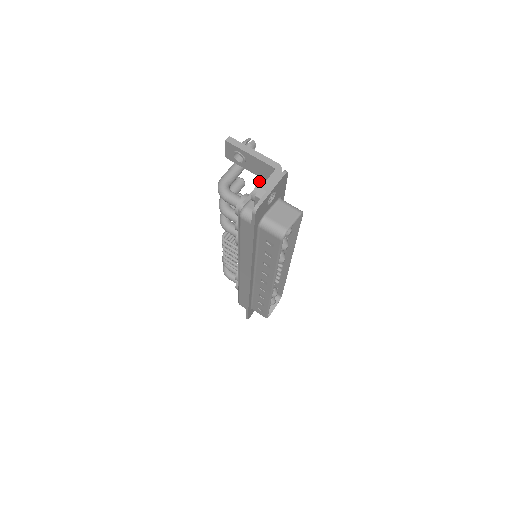
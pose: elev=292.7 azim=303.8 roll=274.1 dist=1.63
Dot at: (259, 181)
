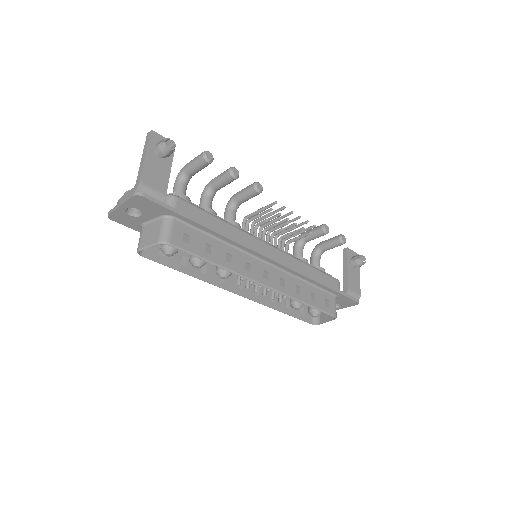
Dot at: occluded
